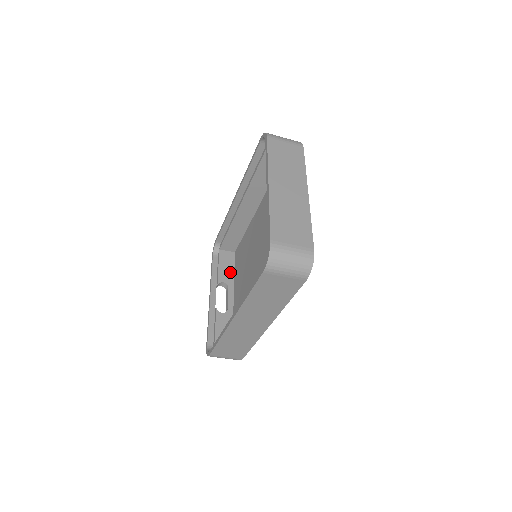
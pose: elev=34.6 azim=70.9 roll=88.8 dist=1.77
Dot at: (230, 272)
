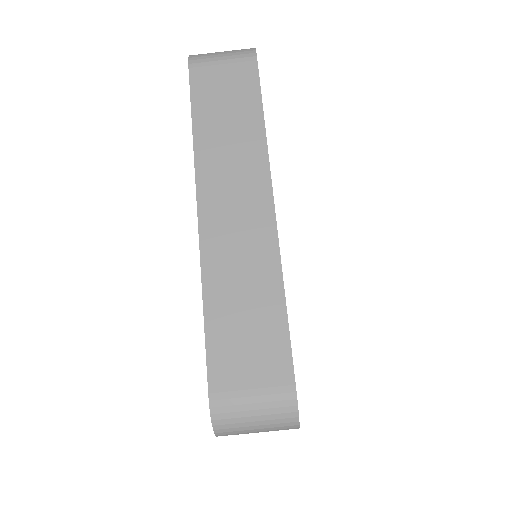
Dot at: occluded
